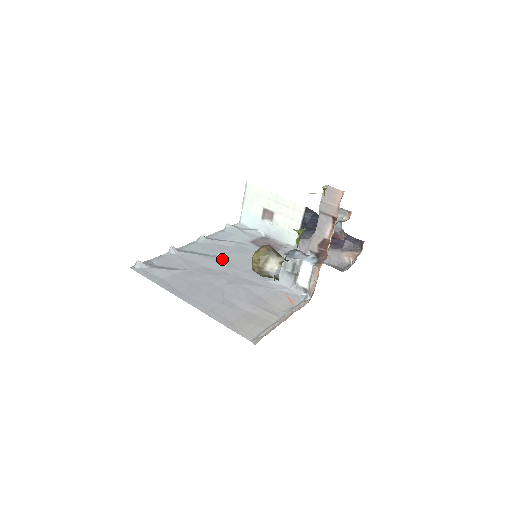
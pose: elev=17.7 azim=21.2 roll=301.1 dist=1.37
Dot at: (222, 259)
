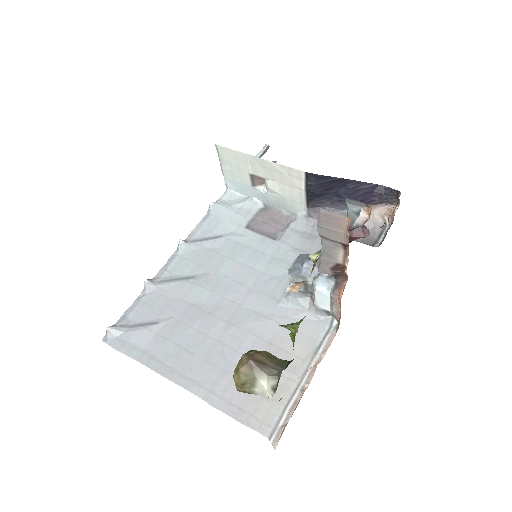
Dot at: (213, 279)
